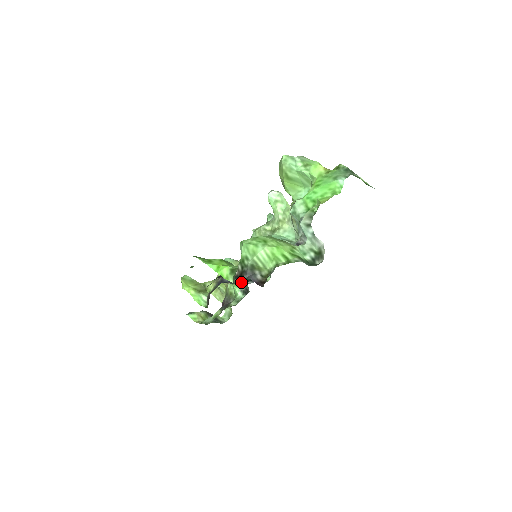
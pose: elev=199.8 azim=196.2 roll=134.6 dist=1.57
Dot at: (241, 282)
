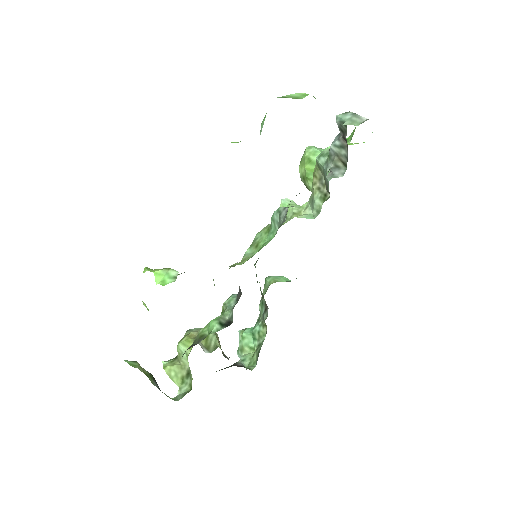
Dot at: (232, 266)
